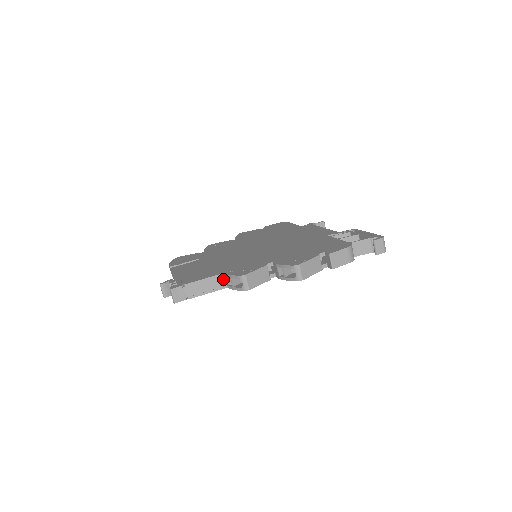
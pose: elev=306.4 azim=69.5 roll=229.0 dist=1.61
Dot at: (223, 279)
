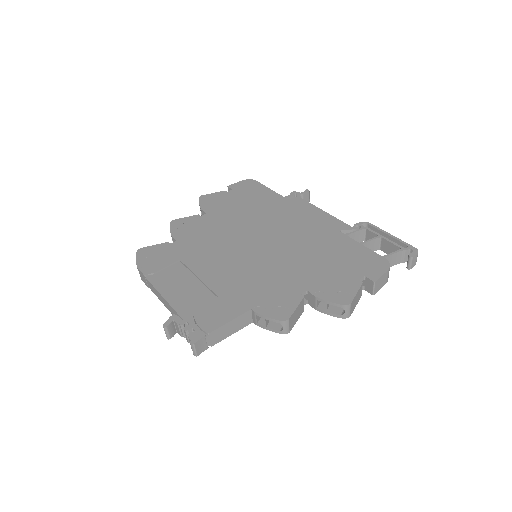
Dot at: (249, 315)
